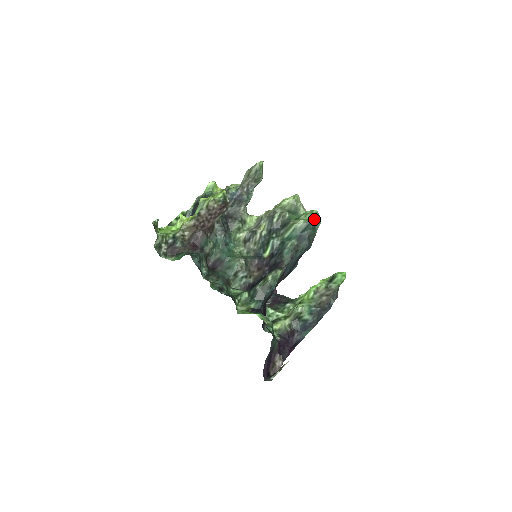
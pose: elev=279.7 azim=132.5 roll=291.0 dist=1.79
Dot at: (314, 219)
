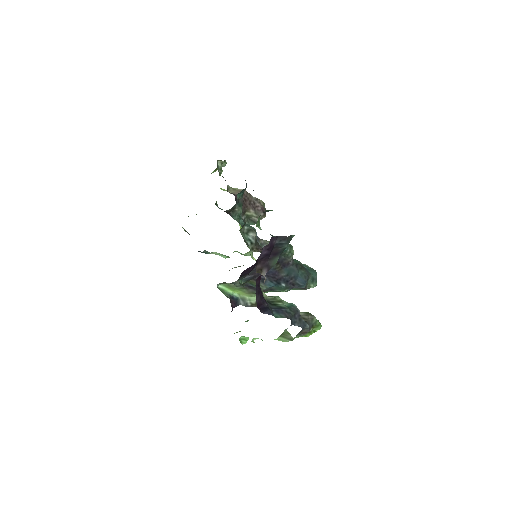
Dot at: occluded
